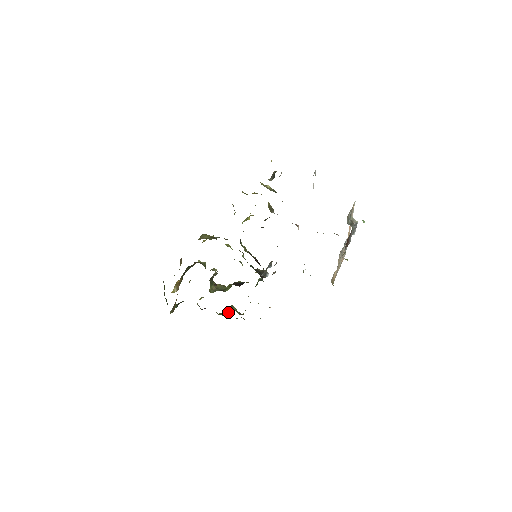
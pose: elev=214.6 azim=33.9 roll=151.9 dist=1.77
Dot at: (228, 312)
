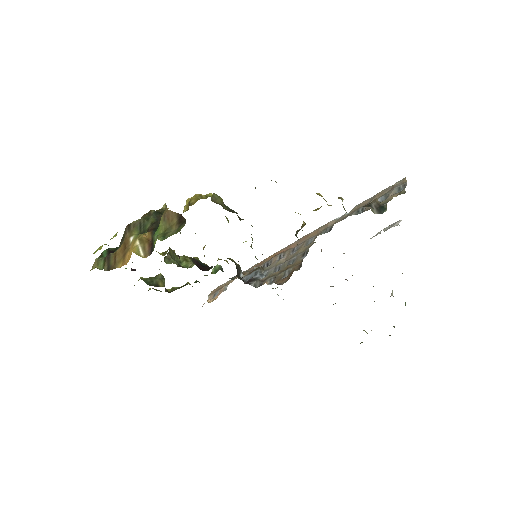
Dot at: (156, 283)
